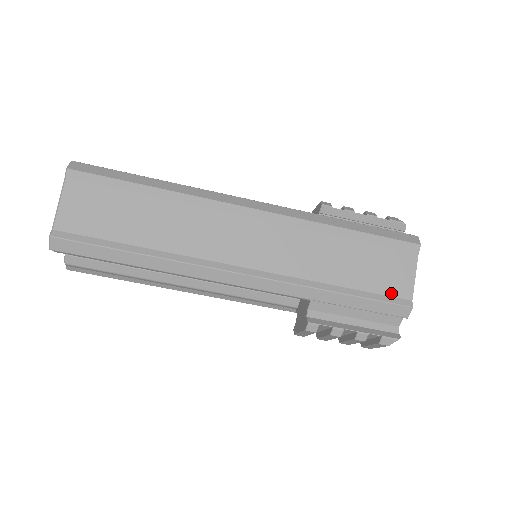
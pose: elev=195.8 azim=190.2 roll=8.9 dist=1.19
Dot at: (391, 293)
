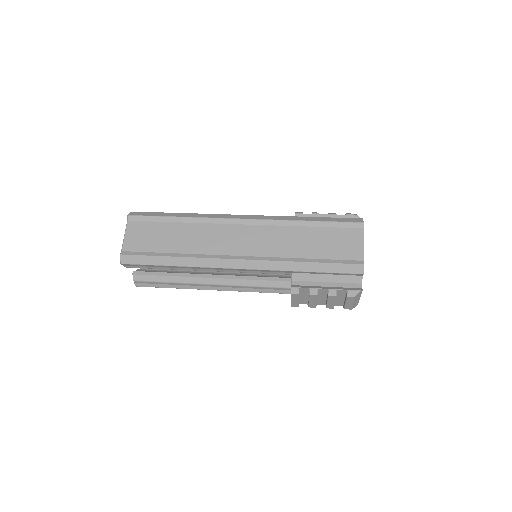
Dot at: (347, 258)
